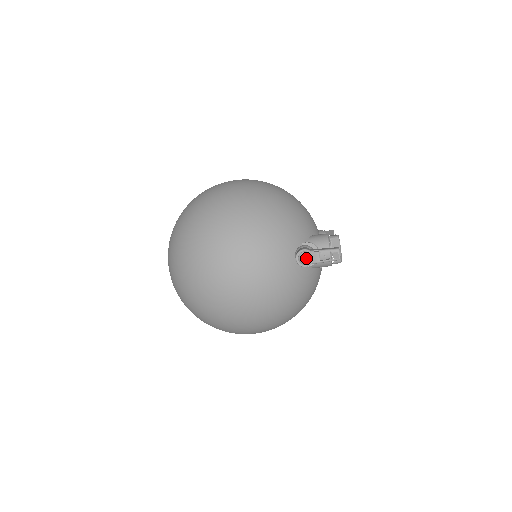
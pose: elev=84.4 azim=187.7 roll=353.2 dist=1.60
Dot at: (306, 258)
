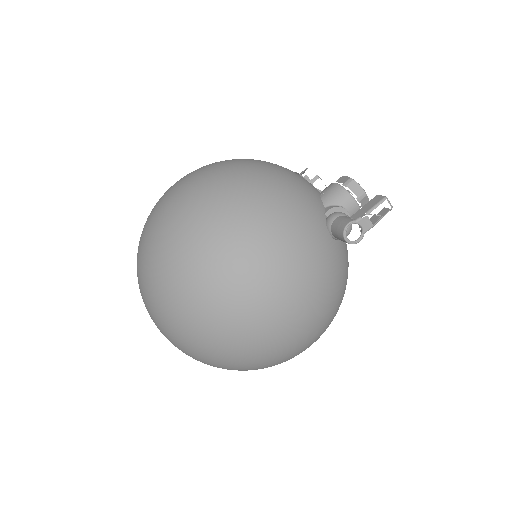
Dot at: (347, 229)
